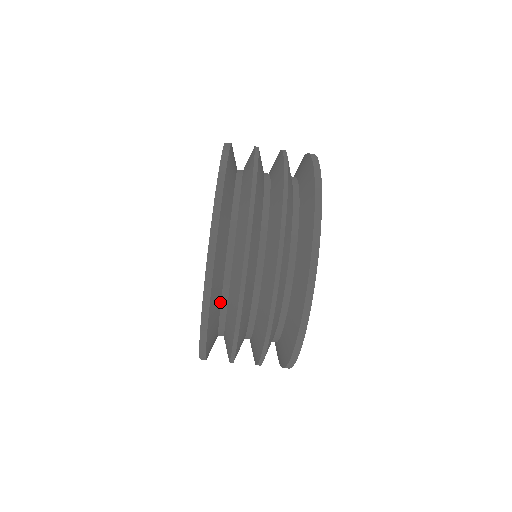
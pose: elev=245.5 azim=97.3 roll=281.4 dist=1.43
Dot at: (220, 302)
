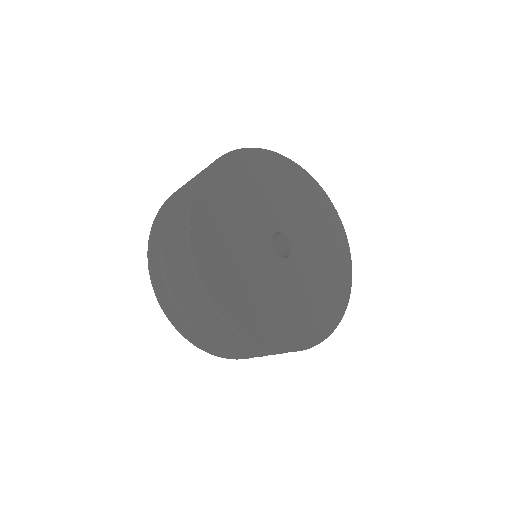
Dot at: occluded
